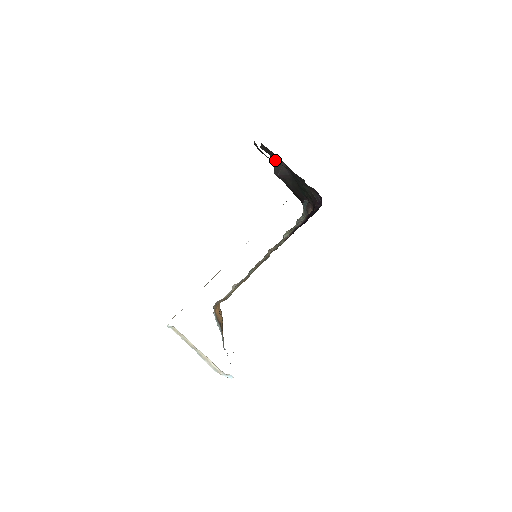
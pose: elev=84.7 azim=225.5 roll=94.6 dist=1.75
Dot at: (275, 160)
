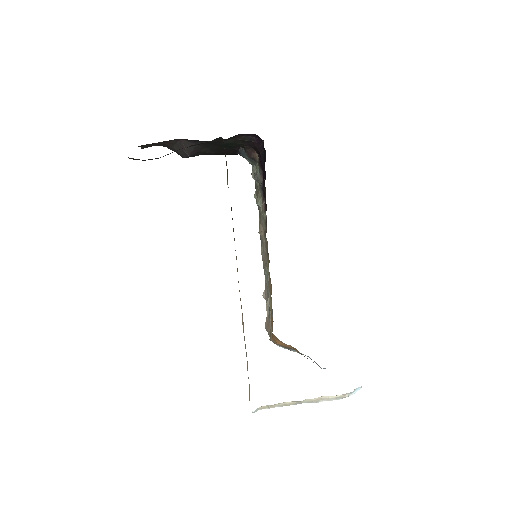
Dot at: (169, 146)
